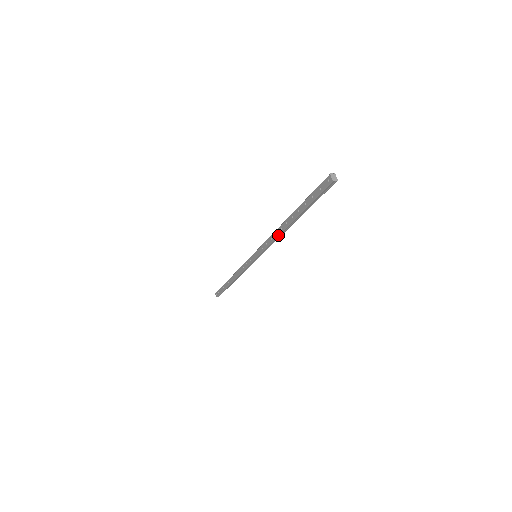
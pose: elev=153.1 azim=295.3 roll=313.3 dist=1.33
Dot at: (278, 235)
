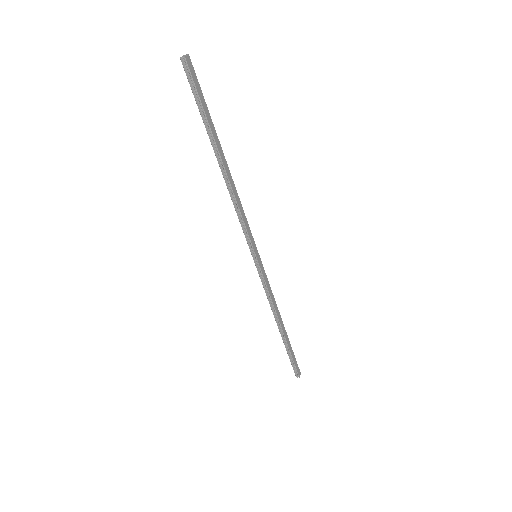
Dot at: (229, 192)
